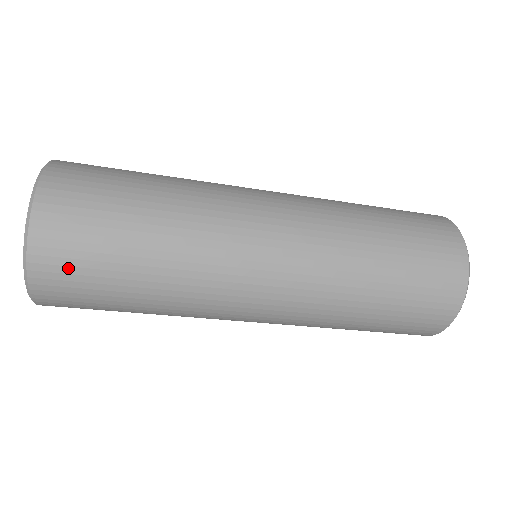
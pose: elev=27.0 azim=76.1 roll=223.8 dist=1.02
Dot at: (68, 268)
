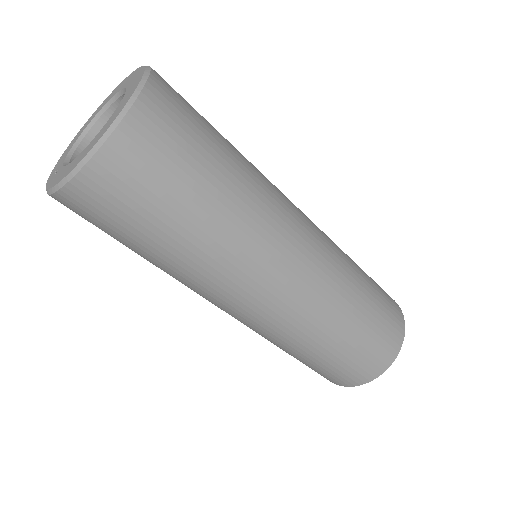
Dot at: (132, 180)
